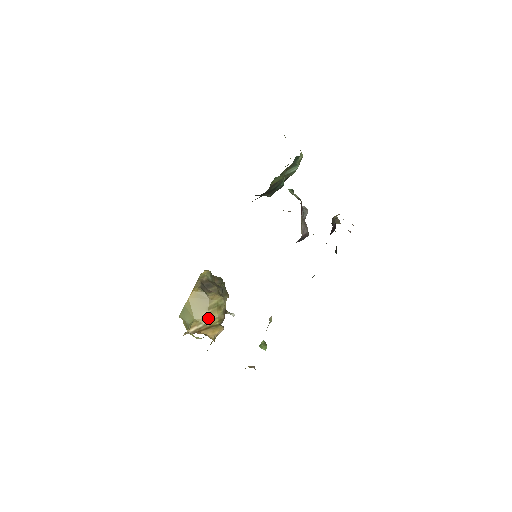
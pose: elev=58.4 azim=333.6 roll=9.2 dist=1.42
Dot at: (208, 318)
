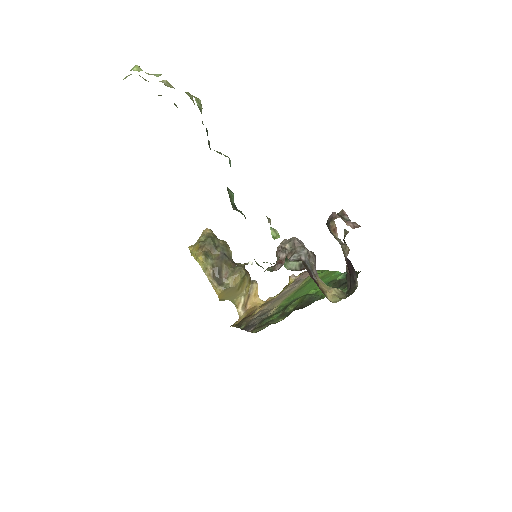
Dot at: (243, 292)
